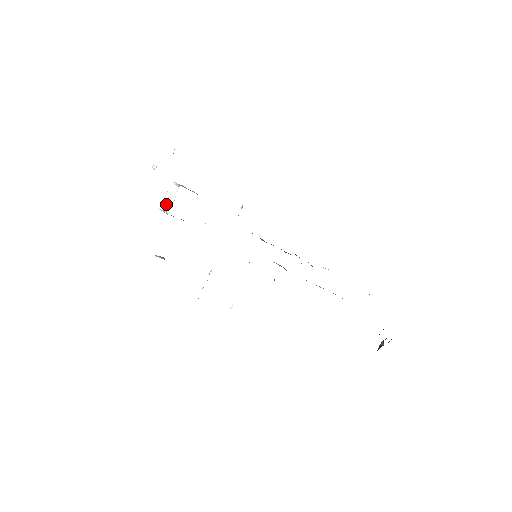
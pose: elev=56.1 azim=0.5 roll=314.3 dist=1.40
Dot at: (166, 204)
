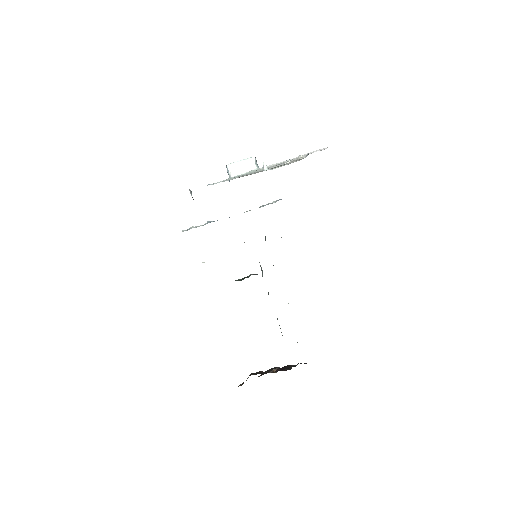
Dot at: (235, 169)
